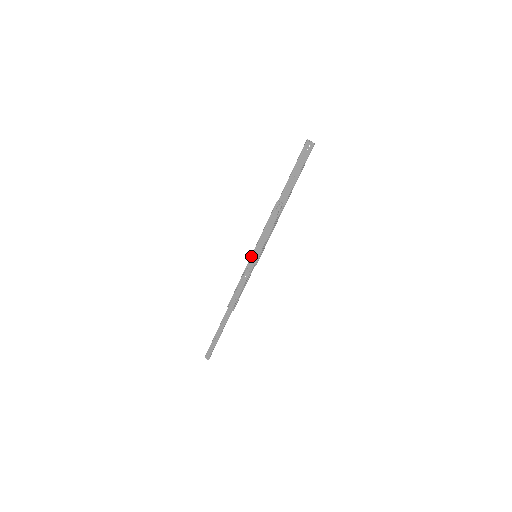
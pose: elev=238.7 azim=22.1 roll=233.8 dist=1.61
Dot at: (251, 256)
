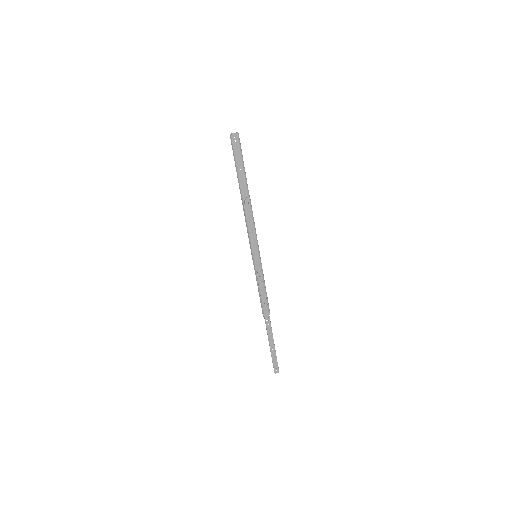
Dot at: occluded
